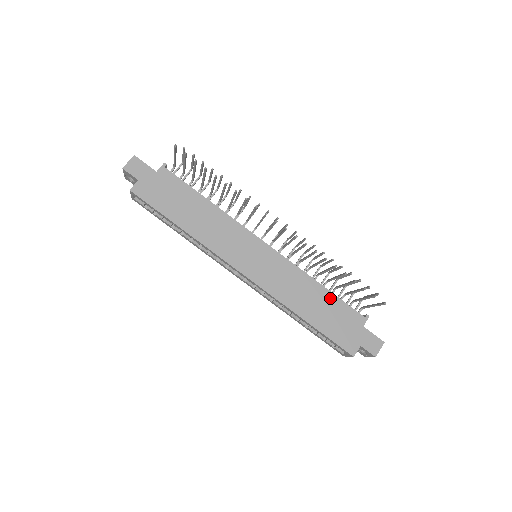
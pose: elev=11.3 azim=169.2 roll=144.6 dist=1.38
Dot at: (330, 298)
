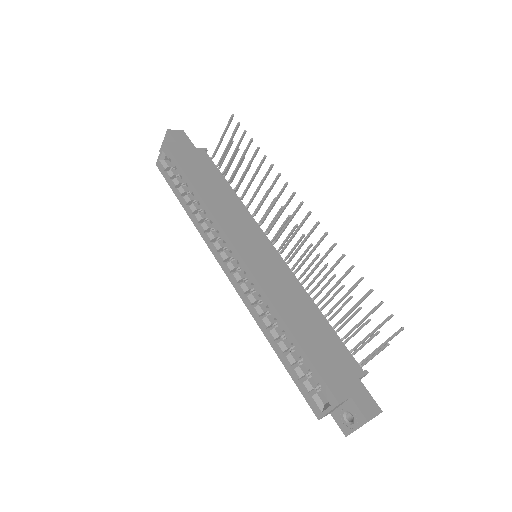
Dot at: (326, 328)
